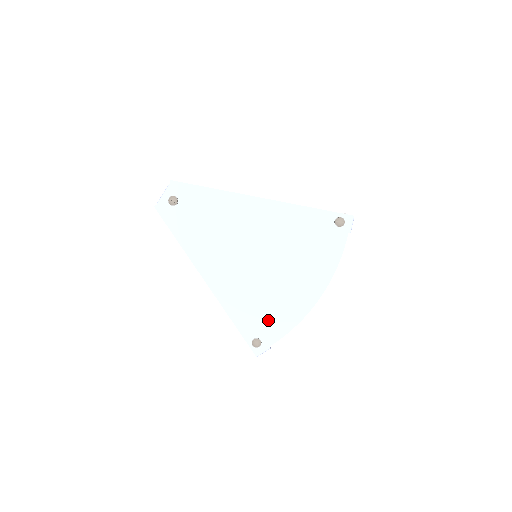
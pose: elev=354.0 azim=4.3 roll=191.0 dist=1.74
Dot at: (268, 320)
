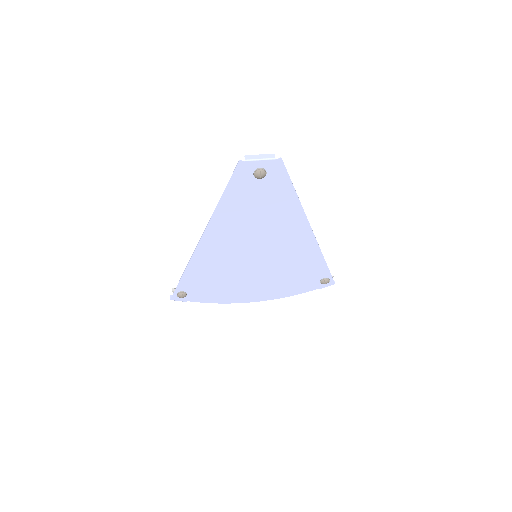
Dot at: (208, 290)
